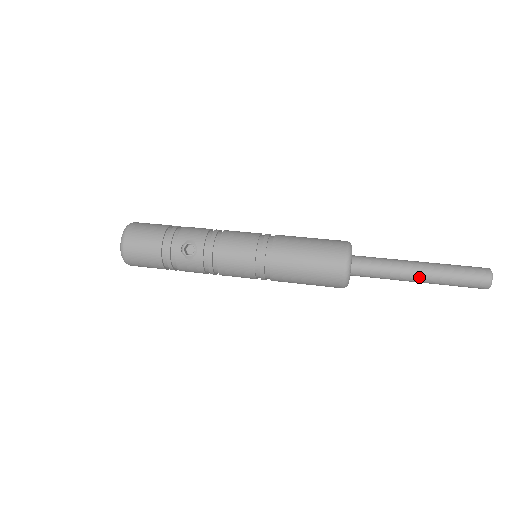
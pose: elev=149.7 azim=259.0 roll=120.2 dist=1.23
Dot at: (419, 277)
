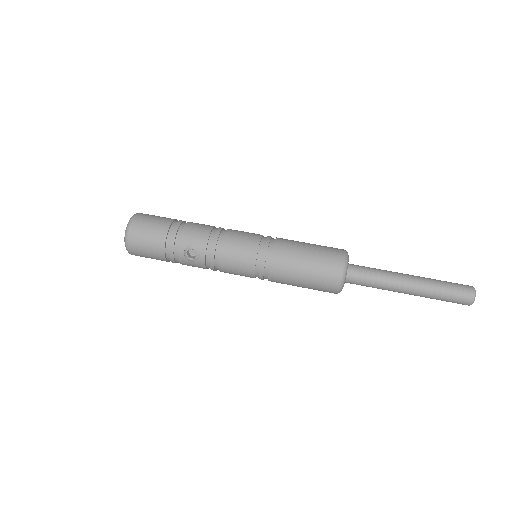
Dot at: (407, 292)
